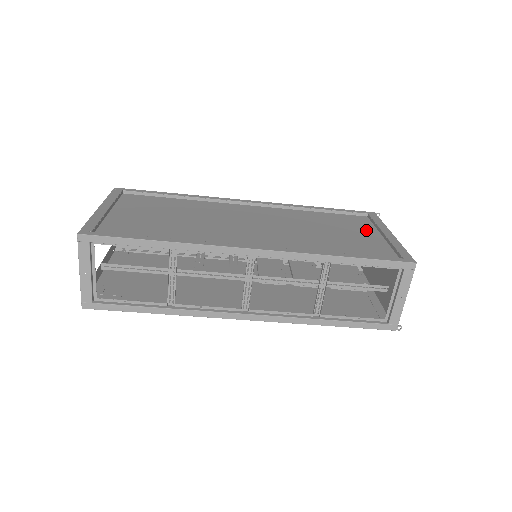
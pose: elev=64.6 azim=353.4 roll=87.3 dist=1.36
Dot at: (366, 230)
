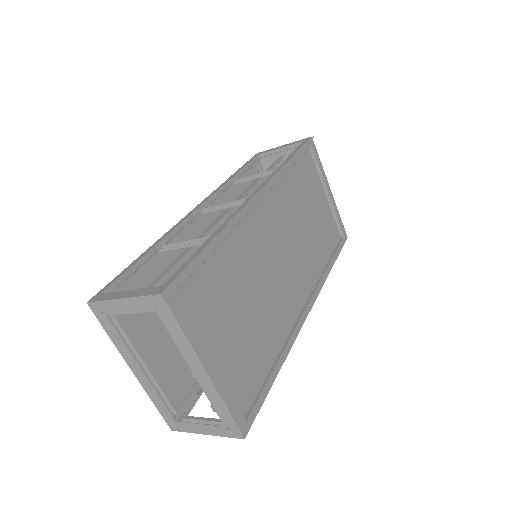
Dot at: (318, 188)
